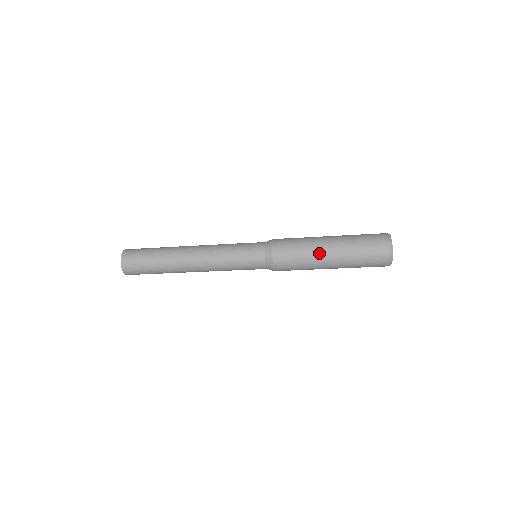
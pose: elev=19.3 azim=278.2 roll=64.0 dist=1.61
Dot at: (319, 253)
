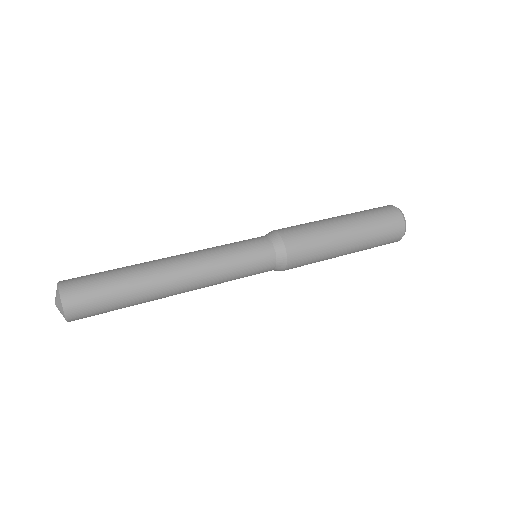
Dot at: (338, 244)
